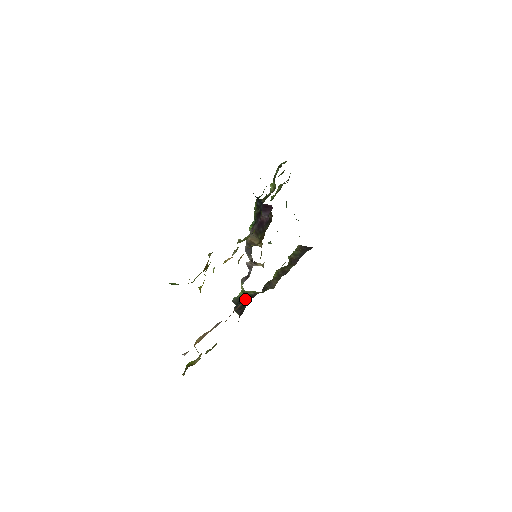
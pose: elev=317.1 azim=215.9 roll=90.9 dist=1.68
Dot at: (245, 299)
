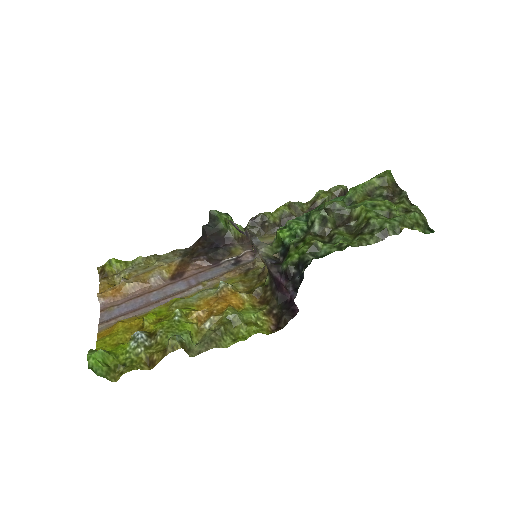
Dot at: (221, 230)
